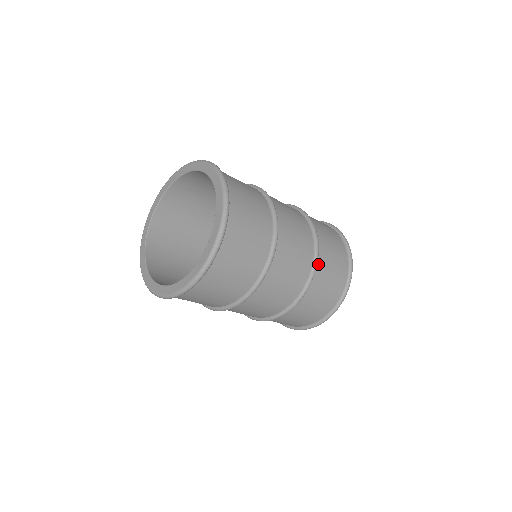
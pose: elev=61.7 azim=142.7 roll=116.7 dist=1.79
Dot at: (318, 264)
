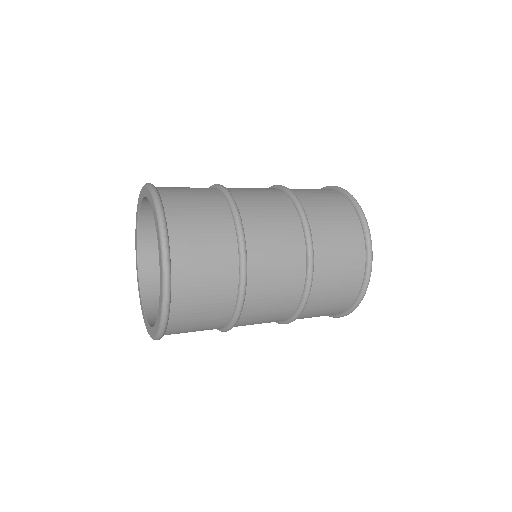
Dot at: (296, 194)
